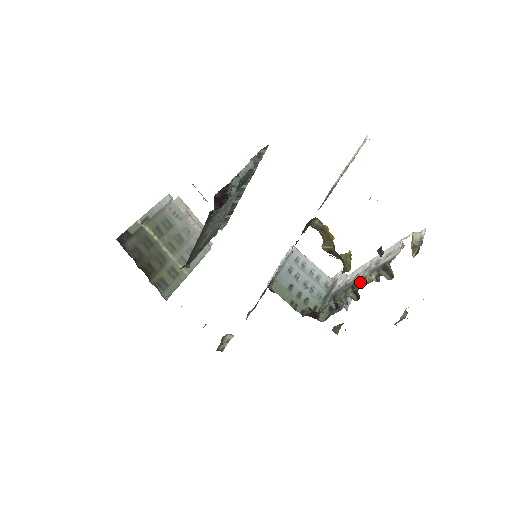
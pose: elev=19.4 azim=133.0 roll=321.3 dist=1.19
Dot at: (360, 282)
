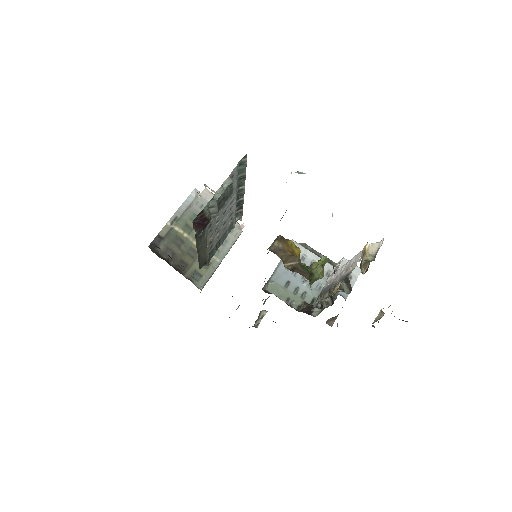
Dot at: (332, 288)
